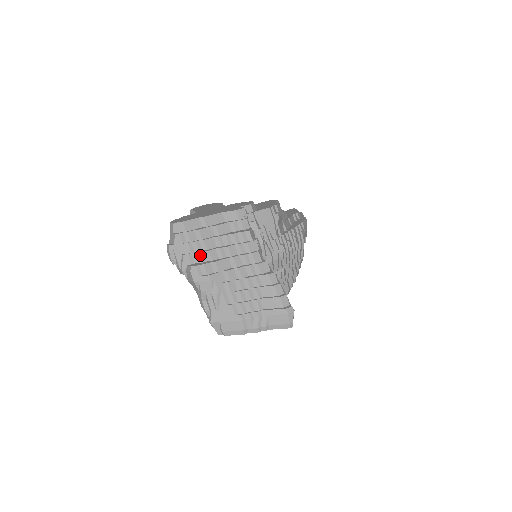
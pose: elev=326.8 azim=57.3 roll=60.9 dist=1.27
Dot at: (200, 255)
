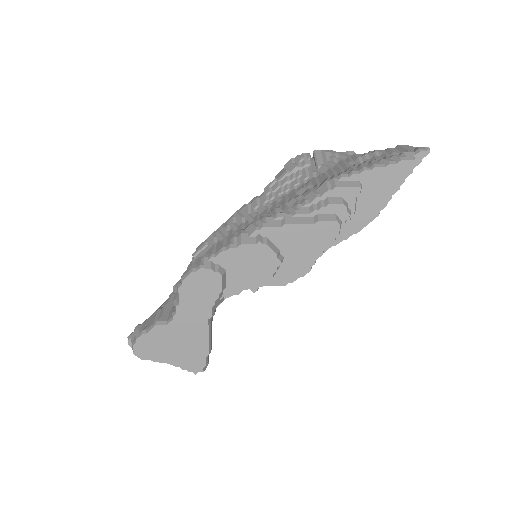
Dot at: occluded
